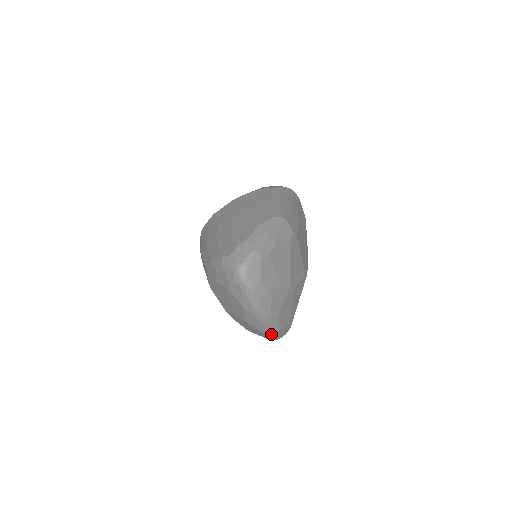
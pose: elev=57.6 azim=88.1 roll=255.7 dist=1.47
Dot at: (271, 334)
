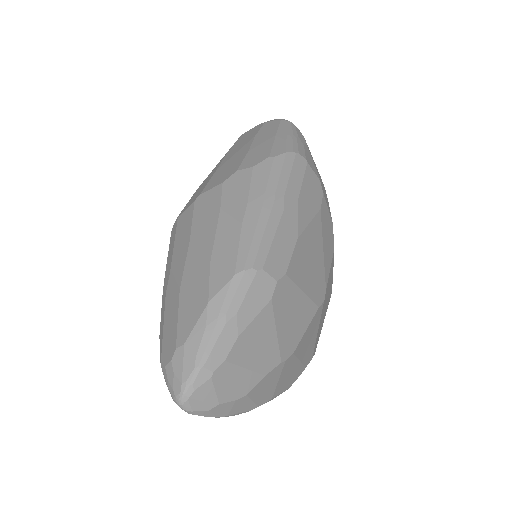
Dot at: occluded
